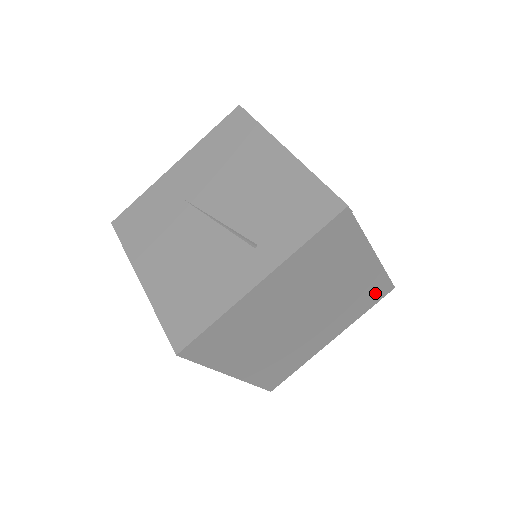
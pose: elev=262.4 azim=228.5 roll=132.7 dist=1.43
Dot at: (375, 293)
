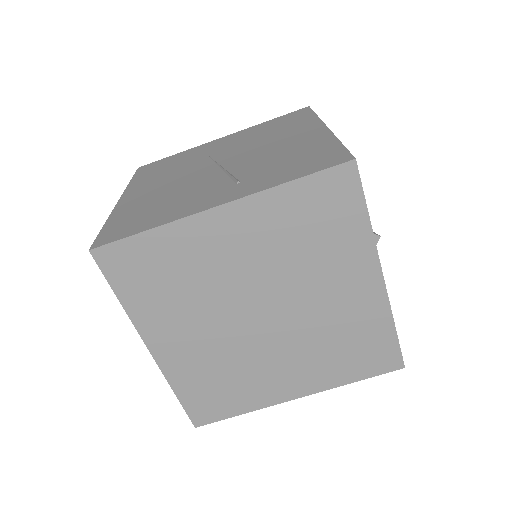
Dot at: (373, 355)
